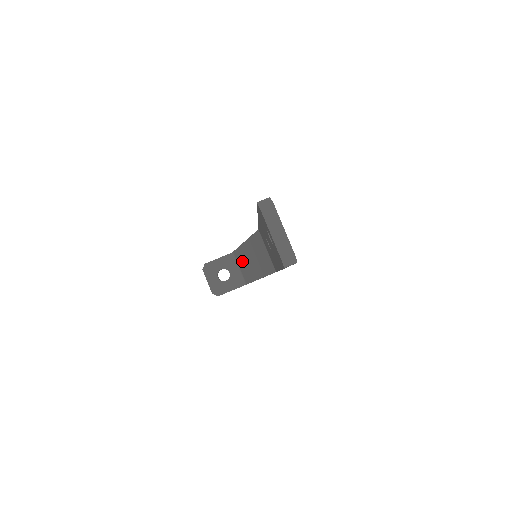
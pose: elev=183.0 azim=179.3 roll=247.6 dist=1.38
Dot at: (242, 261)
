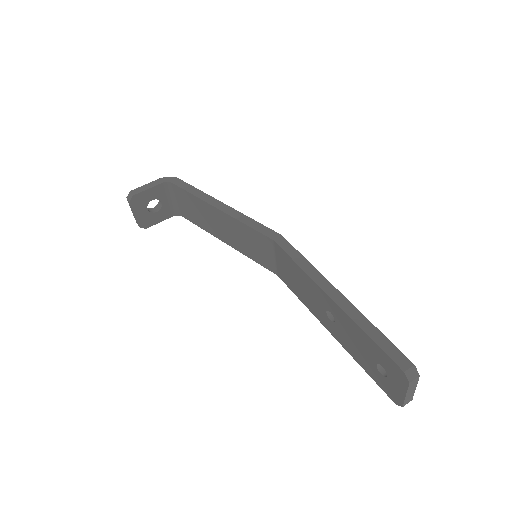
Dot at: (192, 206)
